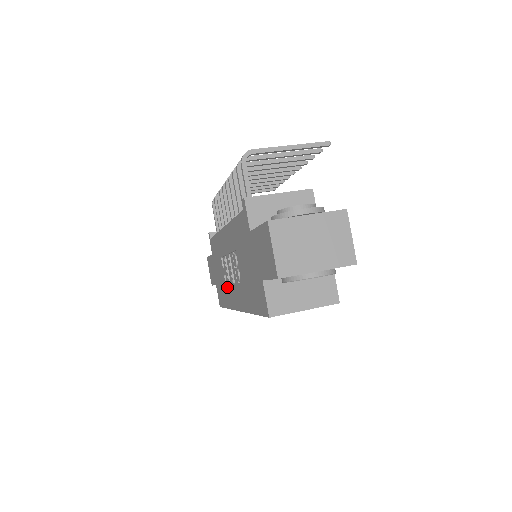
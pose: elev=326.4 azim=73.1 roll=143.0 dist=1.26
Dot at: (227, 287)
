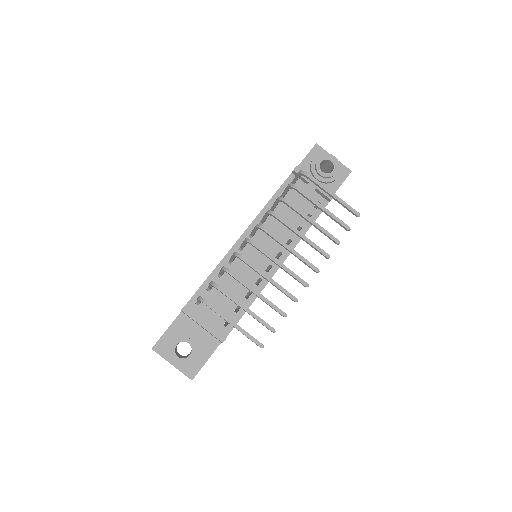
Dot at: occluded
